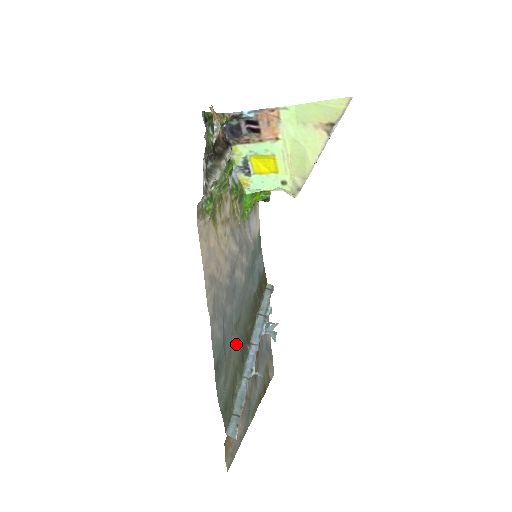
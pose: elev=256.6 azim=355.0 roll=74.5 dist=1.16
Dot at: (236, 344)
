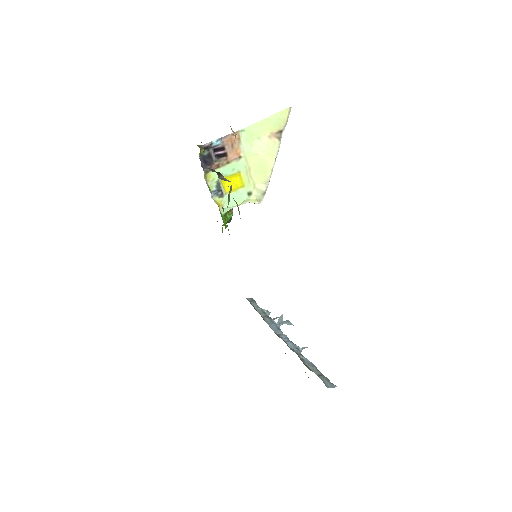
Dot at: occluded
